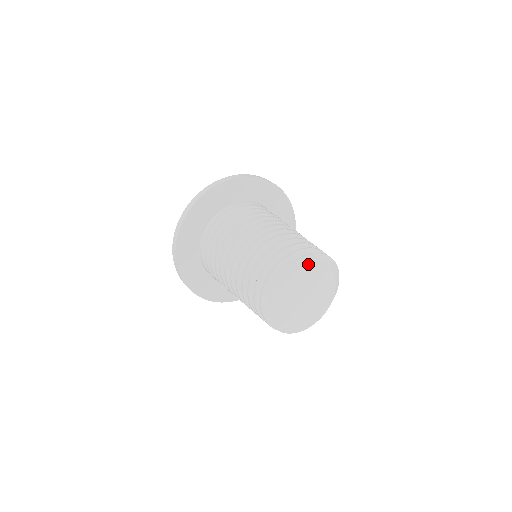
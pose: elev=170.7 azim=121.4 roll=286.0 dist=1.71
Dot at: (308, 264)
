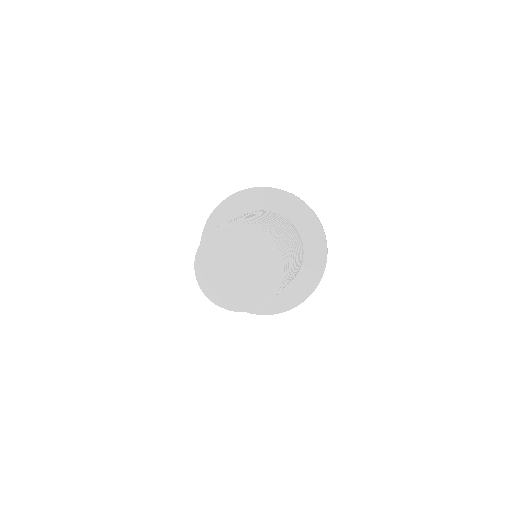
Dot at: (230, 232)
